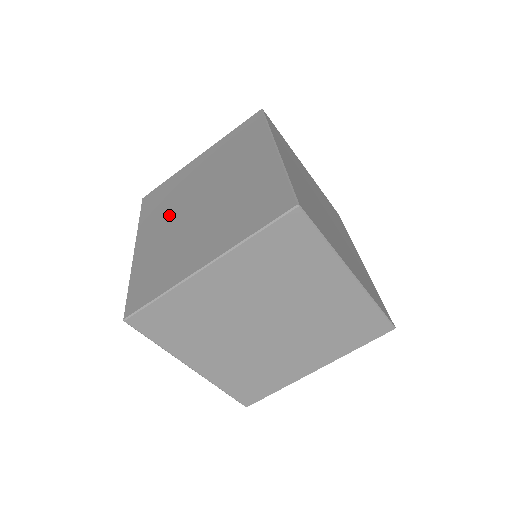
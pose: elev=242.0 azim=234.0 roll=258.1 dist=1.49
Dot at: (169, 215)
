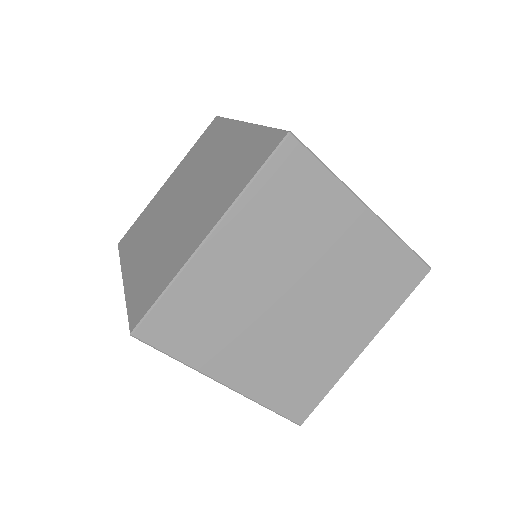
Dot at: (151, 233)
